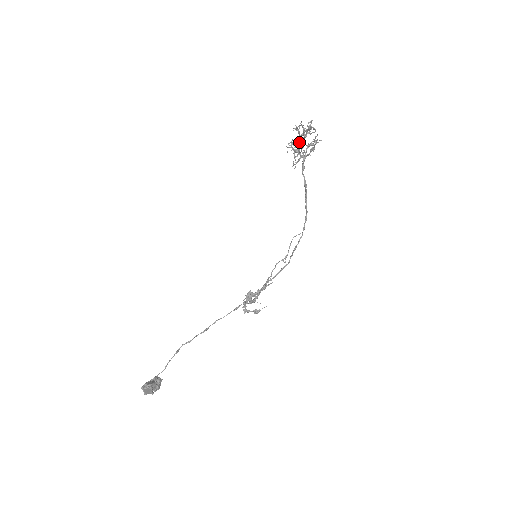
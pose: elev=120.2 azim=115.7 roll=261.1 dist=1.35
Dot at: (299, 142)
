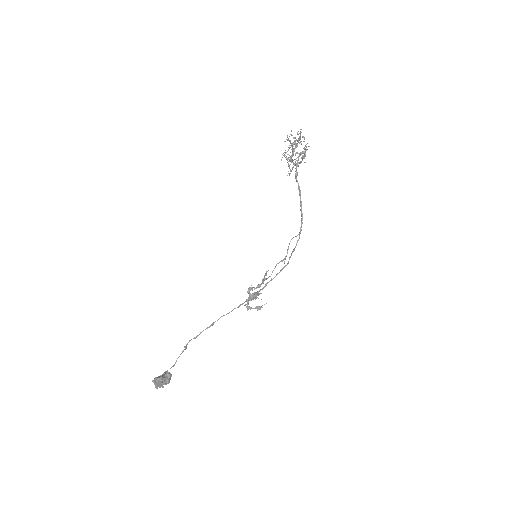
Dot at: occluded
